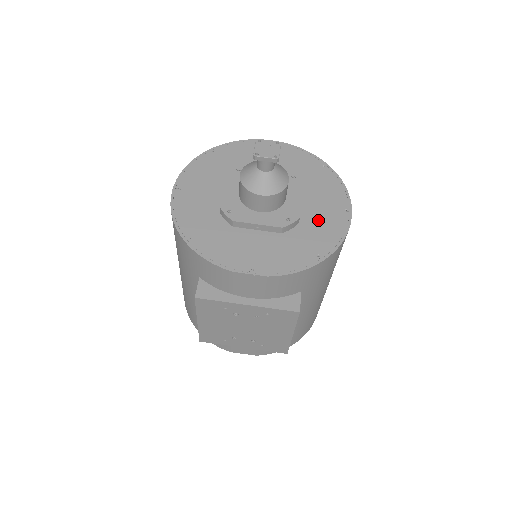
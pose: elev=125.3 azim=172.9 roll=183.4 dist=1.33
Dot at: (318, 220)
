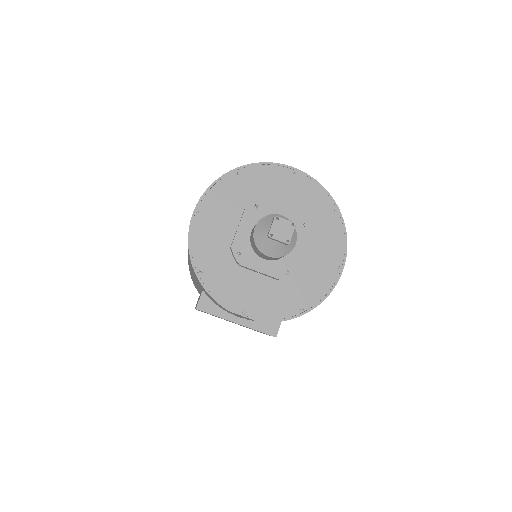
Dot at: (312, 272)
